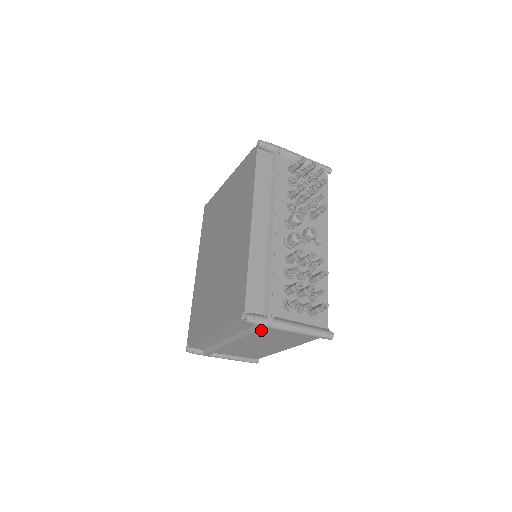
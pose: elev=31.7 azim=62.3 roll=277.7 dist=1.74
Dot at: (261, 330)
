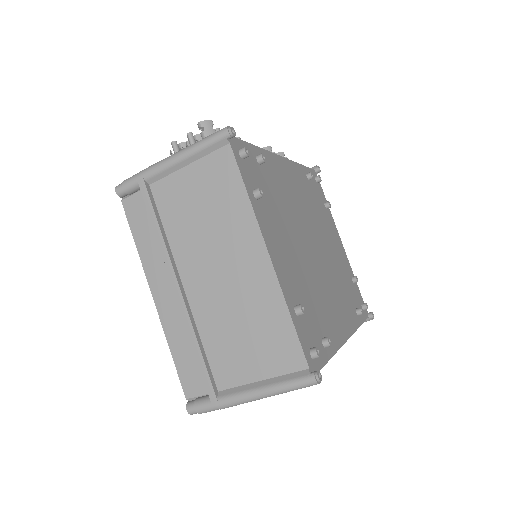
Dot at: (145, 195)
